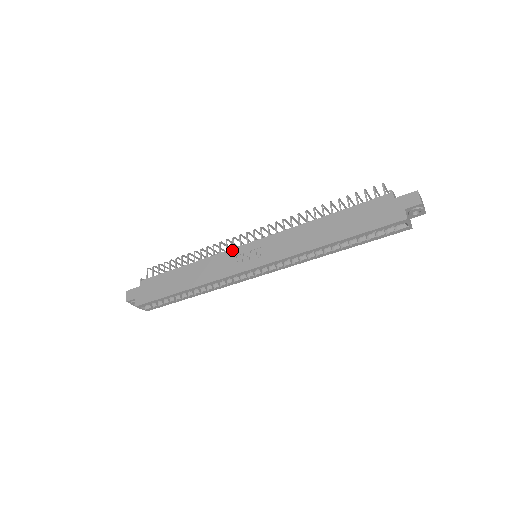
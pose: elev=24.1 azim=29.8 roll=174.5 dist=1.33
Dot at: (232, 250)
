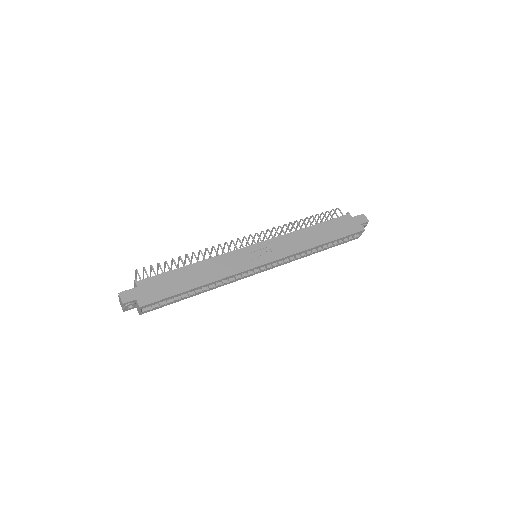
Dot at: (240, 250)
